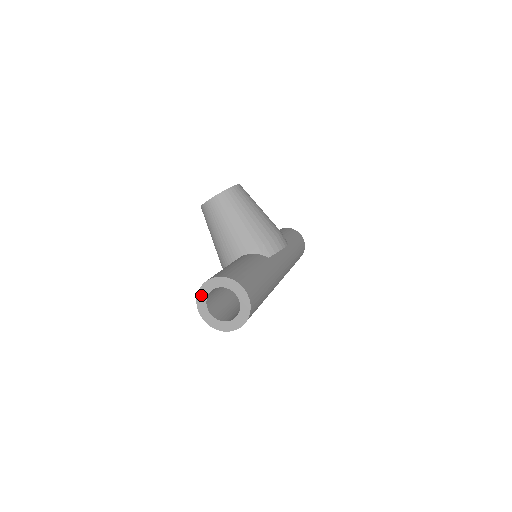
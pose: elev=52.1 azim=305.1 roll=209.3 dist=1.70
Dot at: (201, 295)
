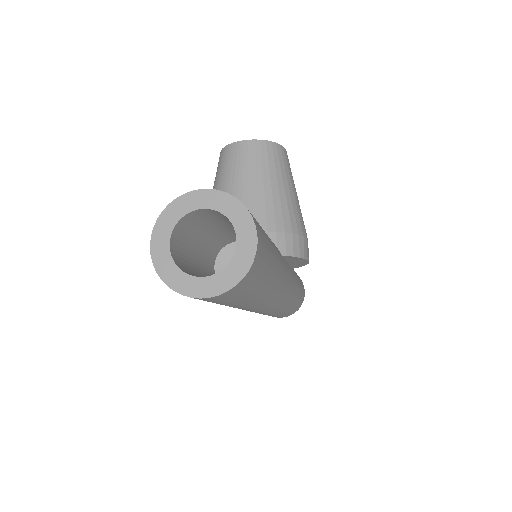
Dot at: (174, 209)
